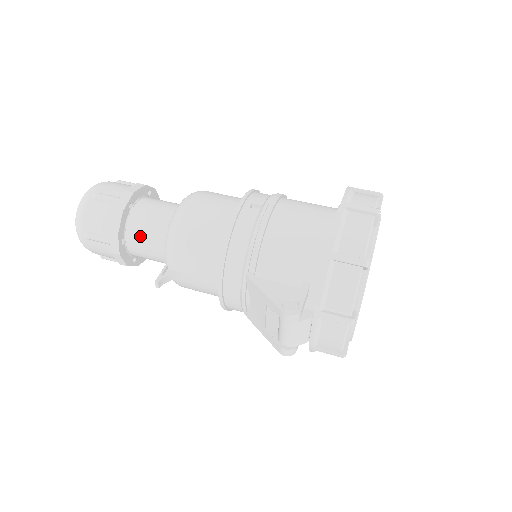
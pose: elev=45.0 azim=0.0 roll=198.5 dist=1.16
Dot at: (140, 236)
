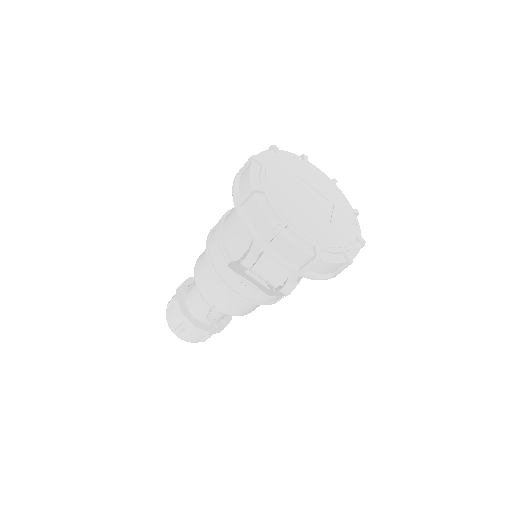
Dot at: (196, 306)
